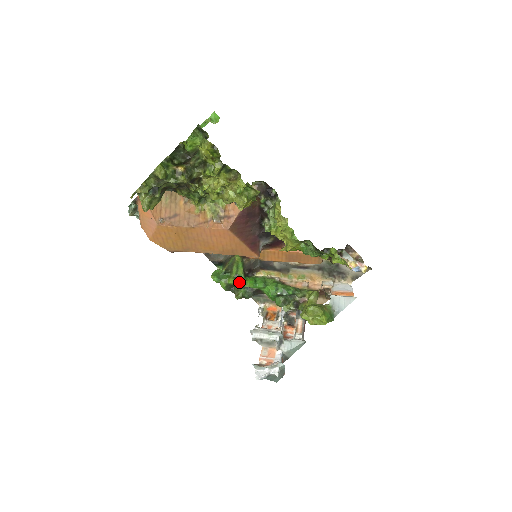
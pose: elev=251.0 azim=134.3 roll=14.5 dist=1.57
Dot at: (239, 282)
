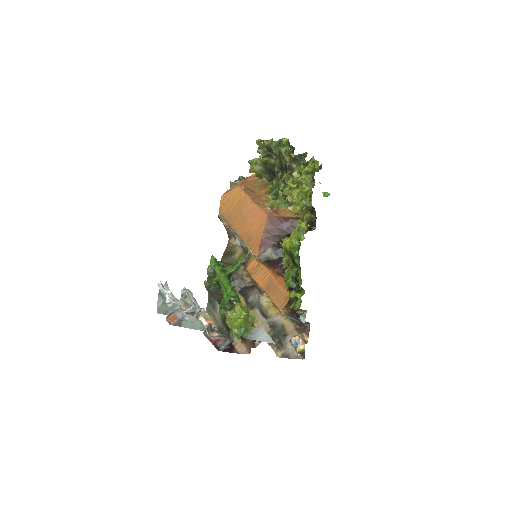
Dot at: (222, 272)
